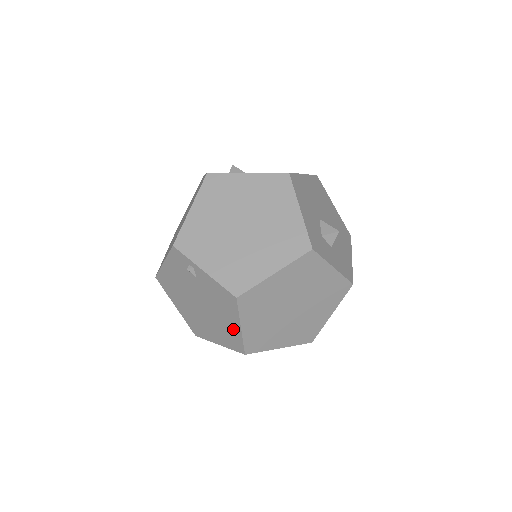
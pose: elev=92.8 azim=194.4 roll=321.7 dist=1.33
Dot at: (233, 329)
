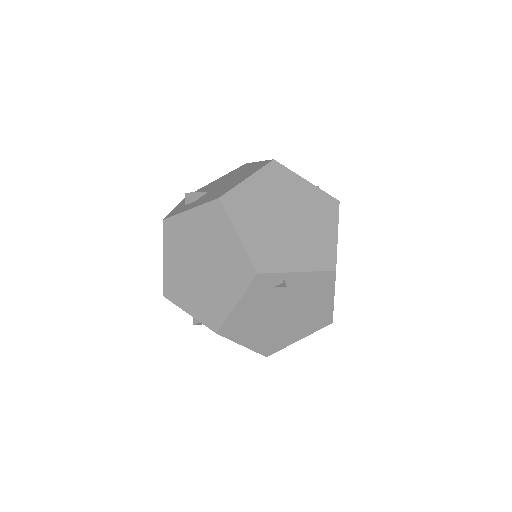
Dot at: (324, 307)
